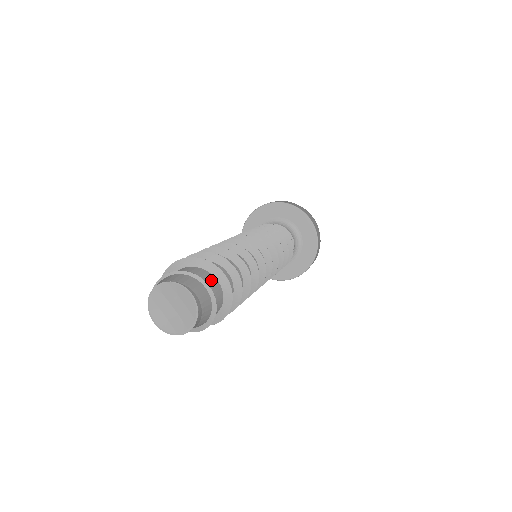
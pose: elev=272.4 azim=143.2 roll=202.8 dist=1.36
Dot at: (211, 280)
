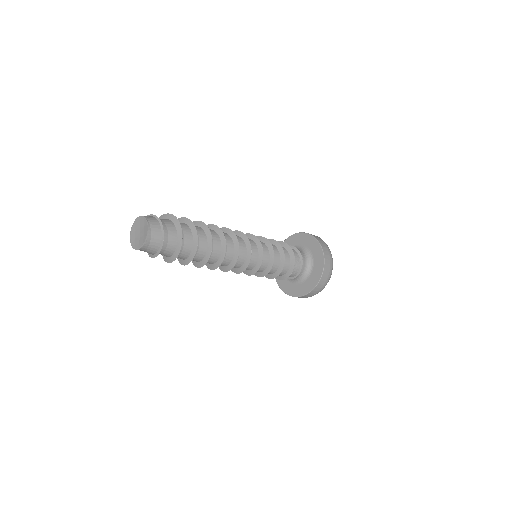
Dot at: (173, 233)
